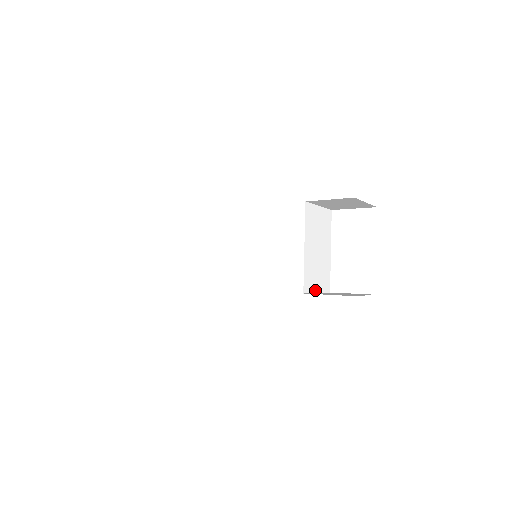
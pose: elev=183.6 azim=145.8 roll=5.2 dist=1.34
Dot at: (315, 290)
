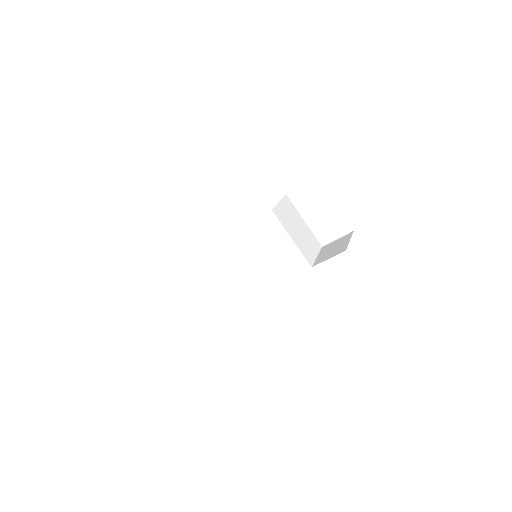
Dot at: (315, 257)
